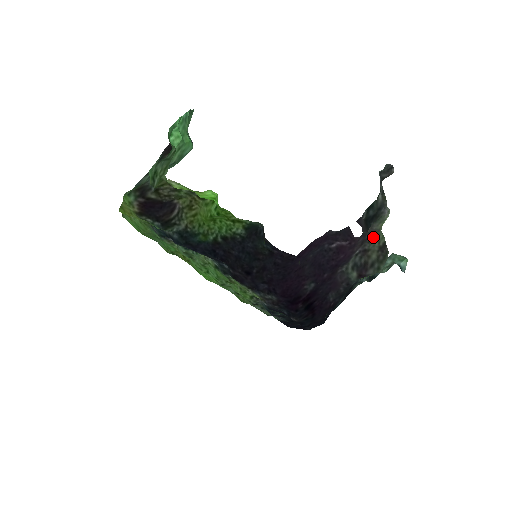
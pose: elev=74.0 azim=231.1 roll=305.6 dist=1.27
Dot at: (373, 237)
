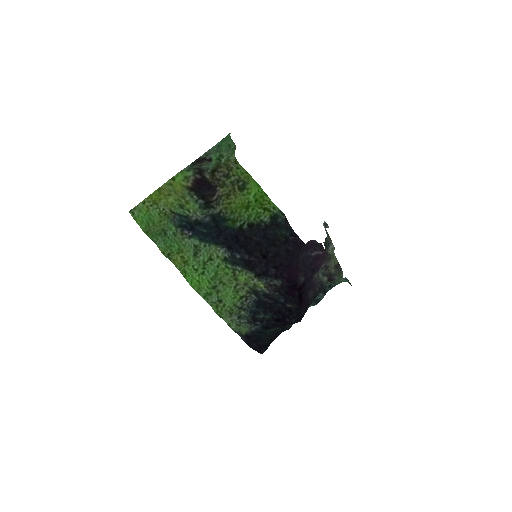
Dot at: (331, 258)
